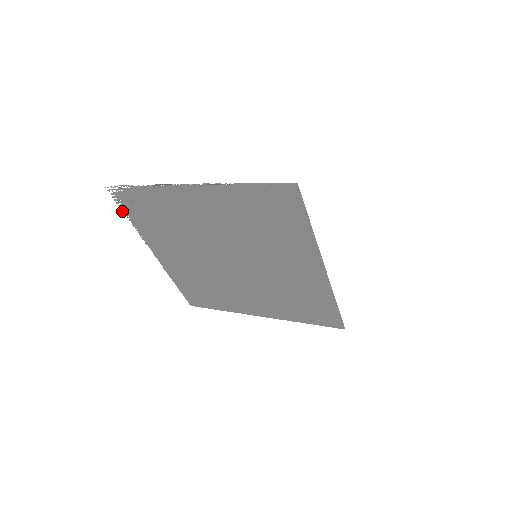
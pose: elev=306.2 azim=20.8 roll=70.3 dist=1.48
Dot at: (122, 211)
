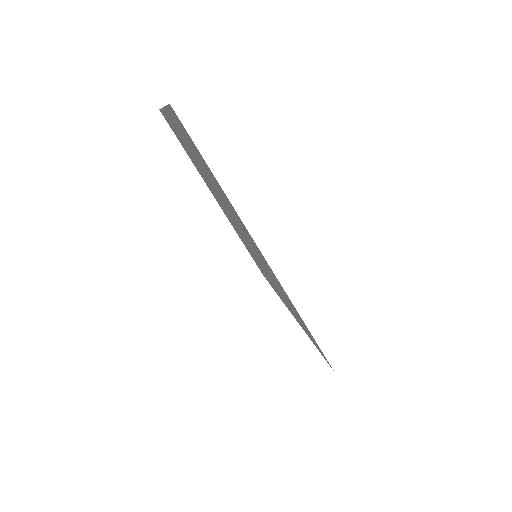
Dot at: occluded
